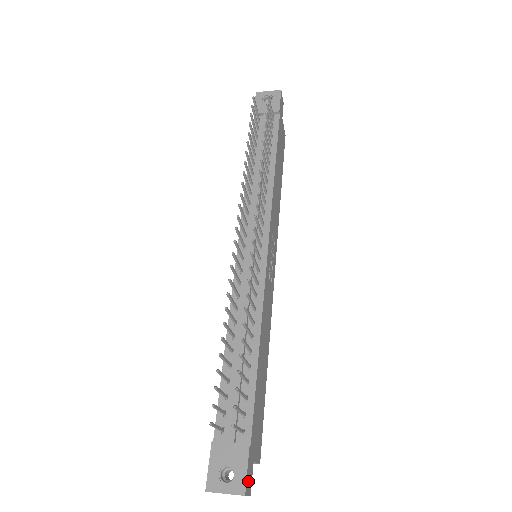
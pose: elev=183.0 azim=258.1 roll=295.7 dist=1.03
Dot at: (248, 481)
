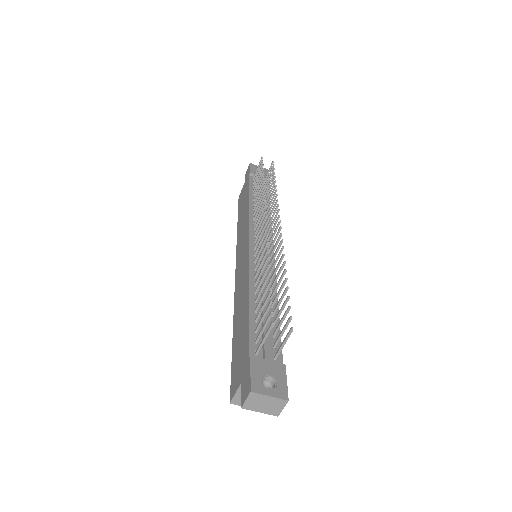
Dot at: occluded
